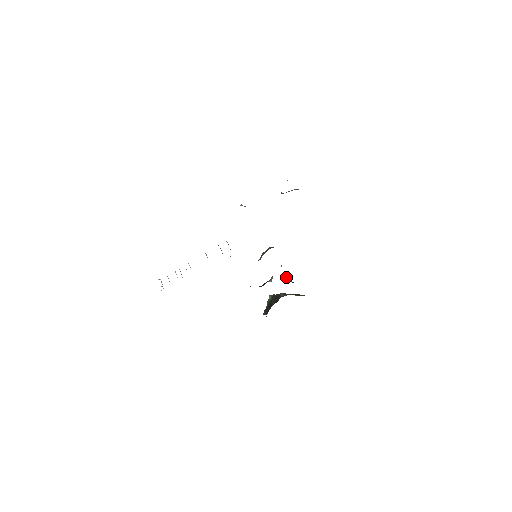
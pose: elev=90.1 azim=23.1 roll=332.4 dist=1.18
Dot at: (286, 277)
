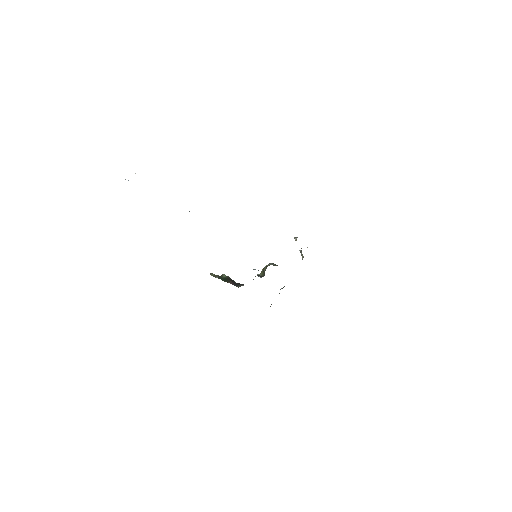
Dot at: occluded
